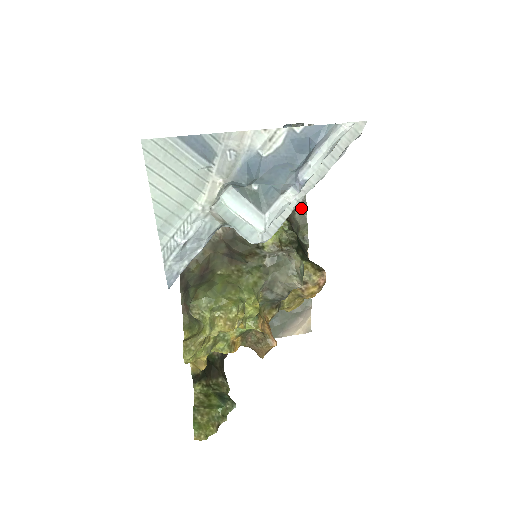
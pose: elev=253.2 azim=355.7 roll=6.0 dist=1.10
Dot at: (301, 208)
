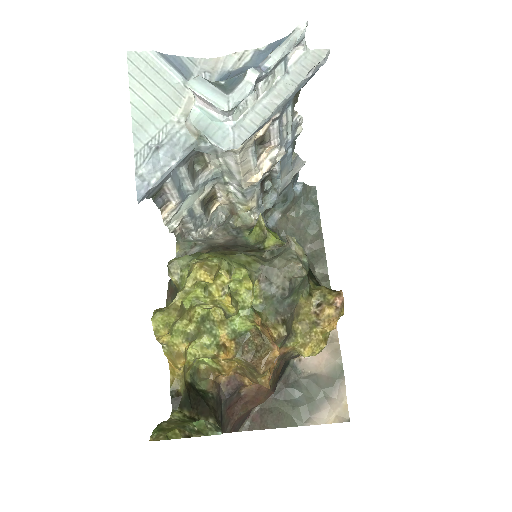
Dot at: (321, 266)
